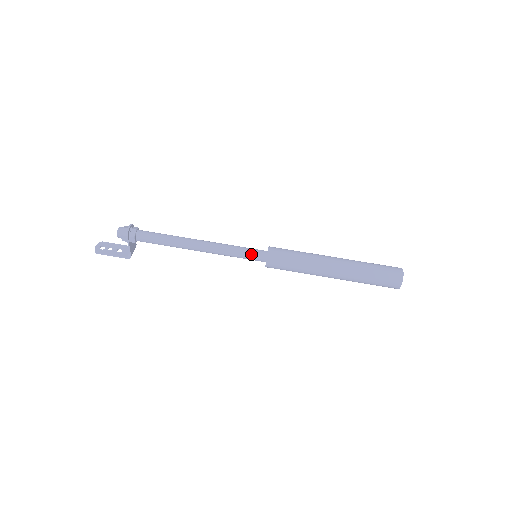
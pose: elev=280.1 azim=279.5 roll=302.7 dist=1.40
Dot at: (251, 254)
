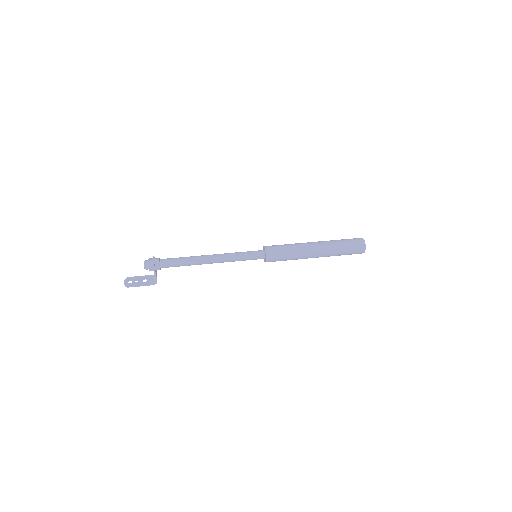
Dot at: (253, 255)
